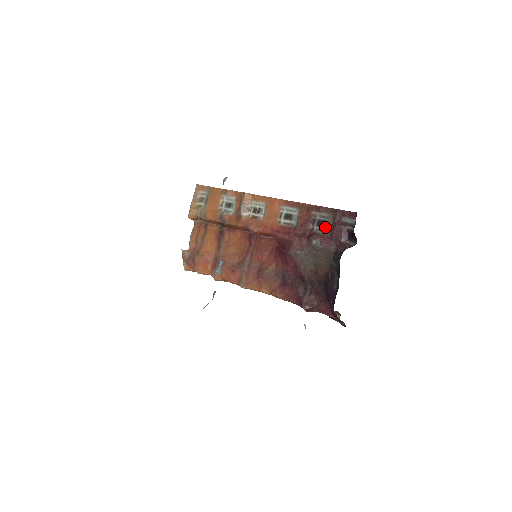
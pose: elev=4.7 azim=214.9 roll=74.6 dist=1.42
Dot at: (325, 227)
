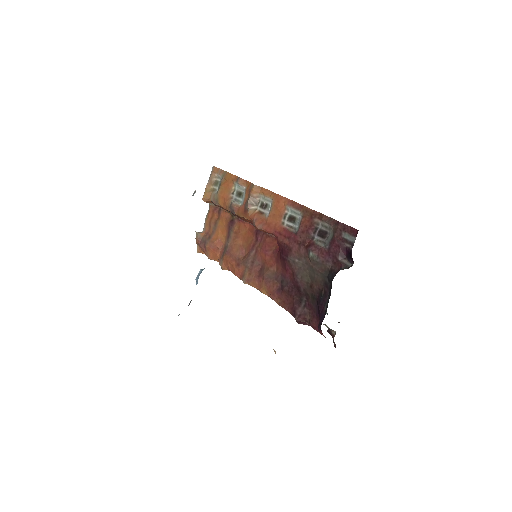
Dot at: (325, 239)
